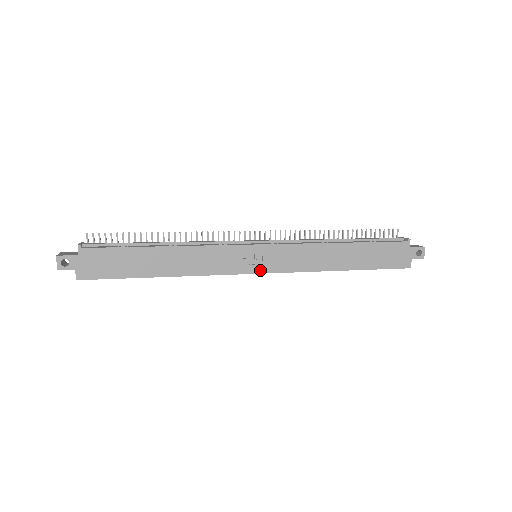
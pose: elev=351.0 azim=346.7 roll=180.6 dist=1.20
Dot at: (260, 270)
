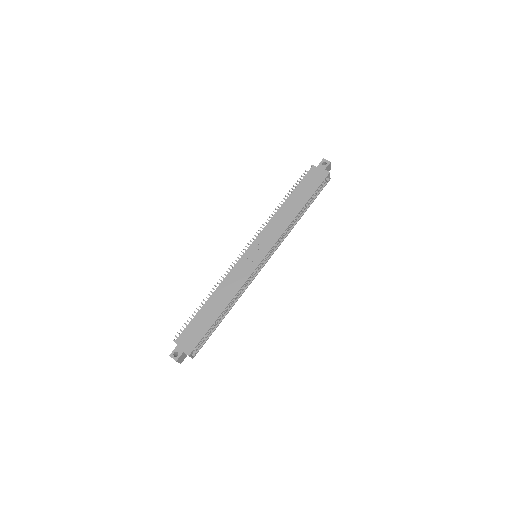
Dot at: (262, 257)
